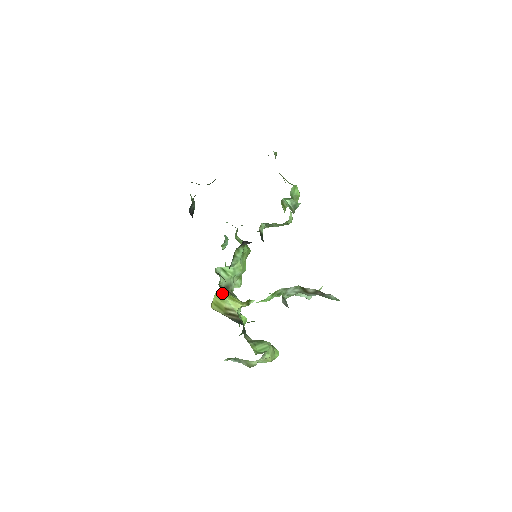
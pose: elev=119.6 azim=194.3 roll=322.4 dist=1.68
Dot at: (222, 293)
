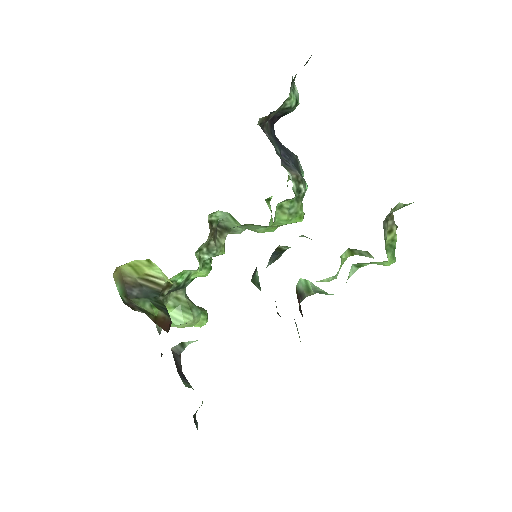
Dot at: occluded
